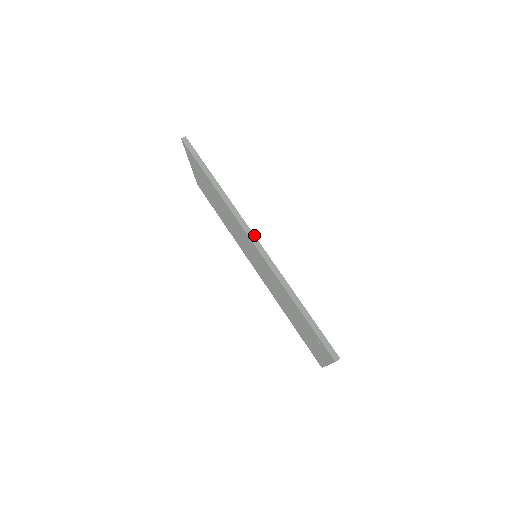
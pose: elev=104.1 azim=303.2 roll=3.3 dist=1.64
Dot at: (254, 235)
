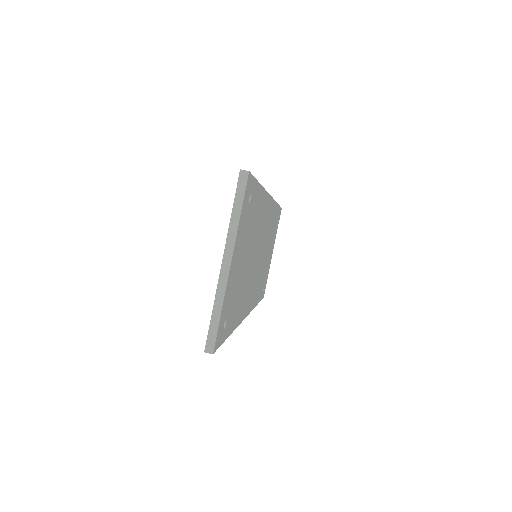
Dot at: (271, 196)
